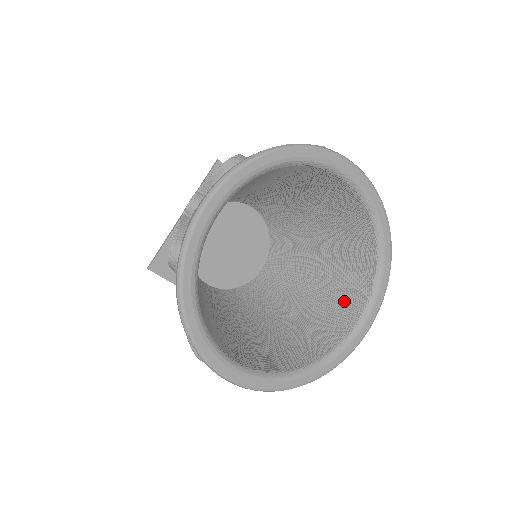
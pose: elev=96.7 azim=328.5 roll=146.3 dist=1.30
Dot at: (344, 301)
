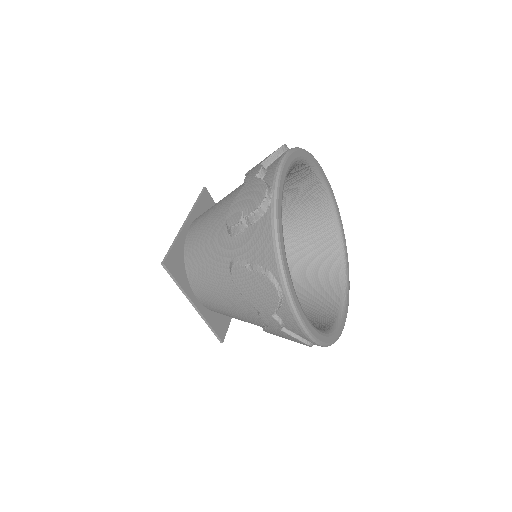
Dot at: (323, 294)
